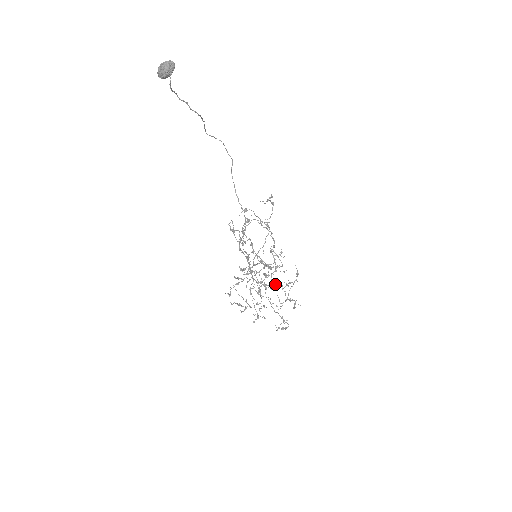
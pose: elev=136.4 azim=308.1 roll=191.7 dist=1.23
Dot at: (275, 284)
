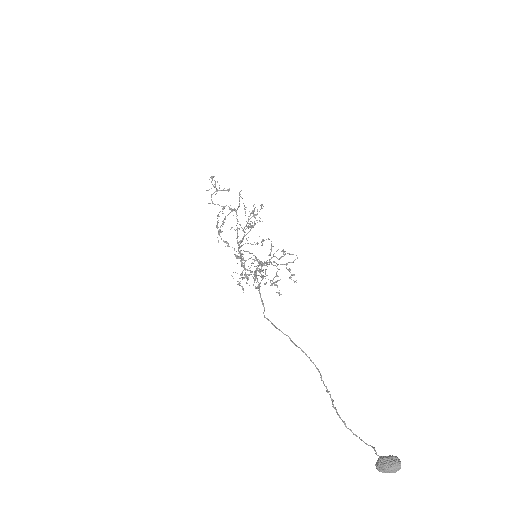
Dot at: occluded
